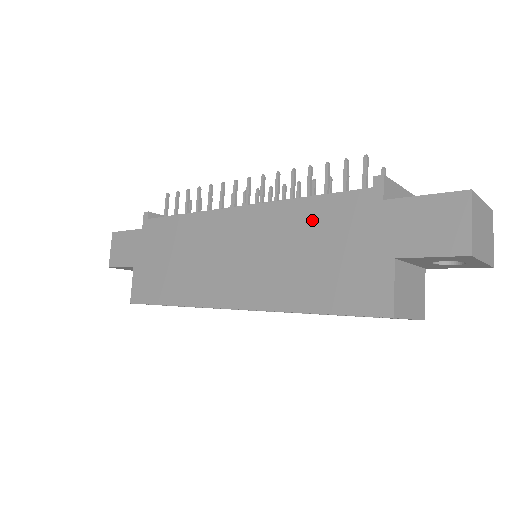
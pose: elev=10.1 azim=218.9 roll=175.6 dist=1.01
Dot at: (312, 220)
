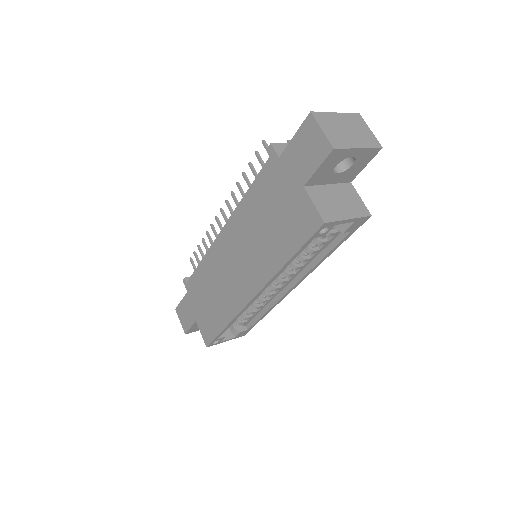
Dot at: (256, 203)
